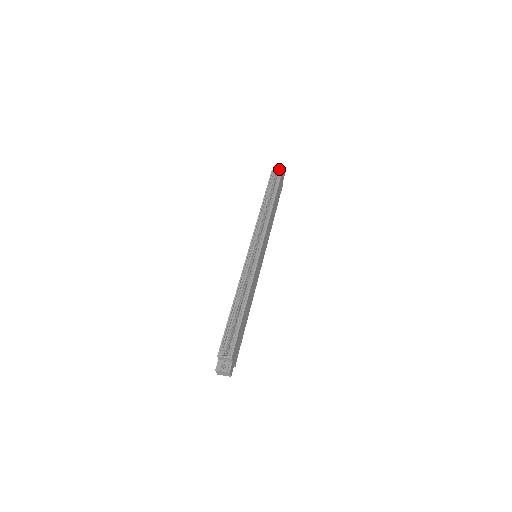
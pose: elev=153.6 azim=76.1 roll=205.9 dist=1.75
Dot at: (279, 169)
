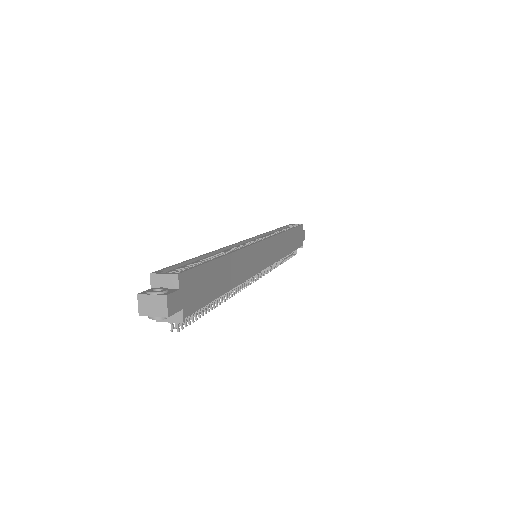
Dot at: occluded
